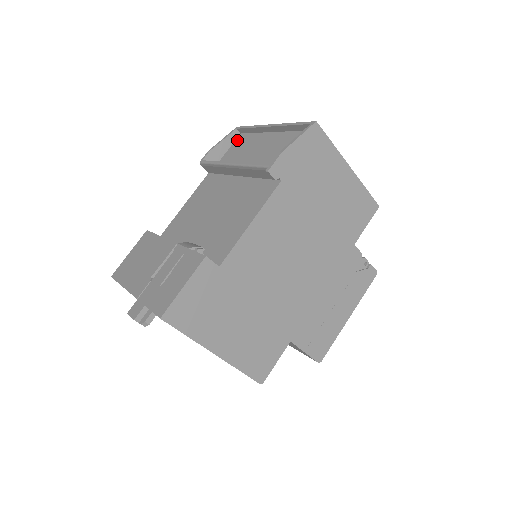
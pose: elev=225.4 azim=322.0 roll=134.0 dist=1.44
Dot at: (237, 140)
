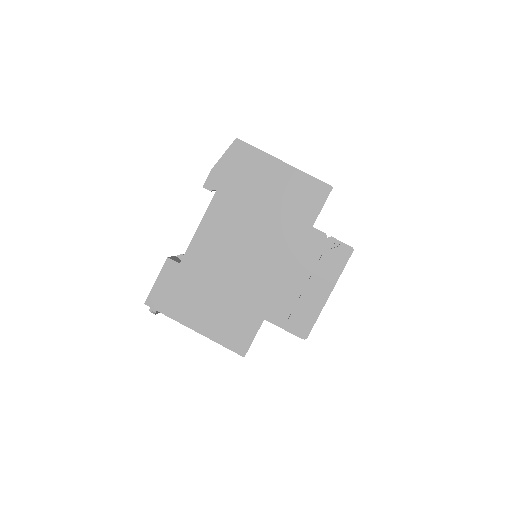
Dot at: occluded
